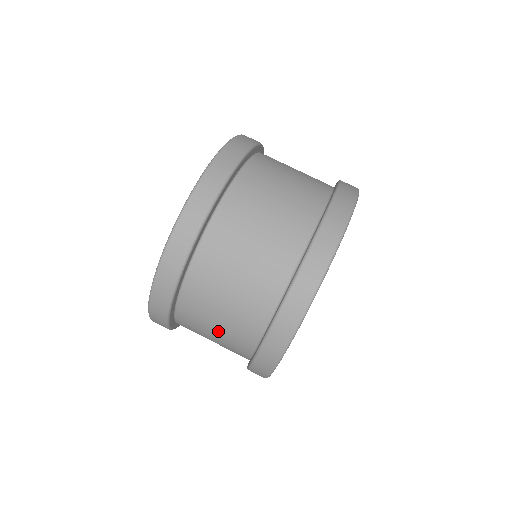
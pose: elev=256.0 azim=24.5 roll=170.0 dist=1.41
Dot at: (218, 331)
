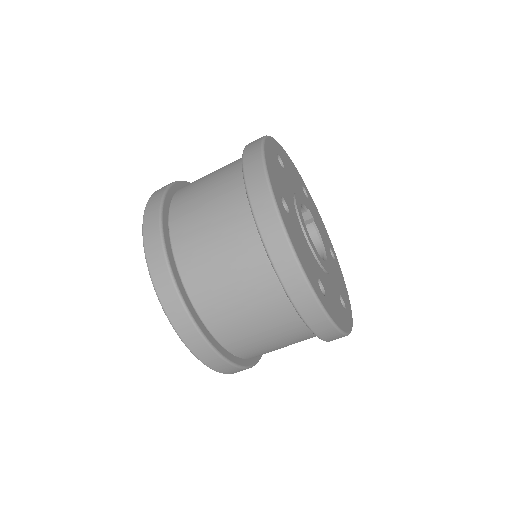
Dot at: occluded
